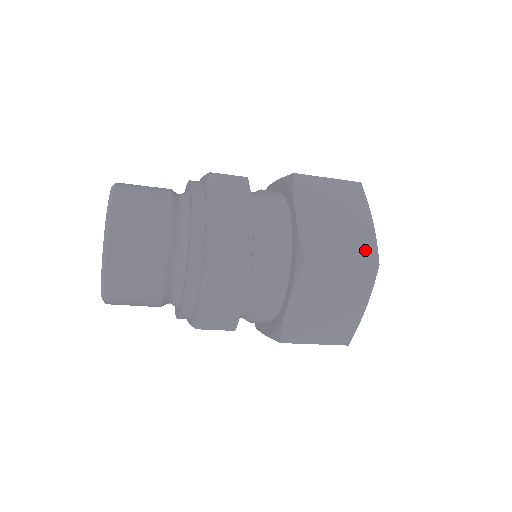
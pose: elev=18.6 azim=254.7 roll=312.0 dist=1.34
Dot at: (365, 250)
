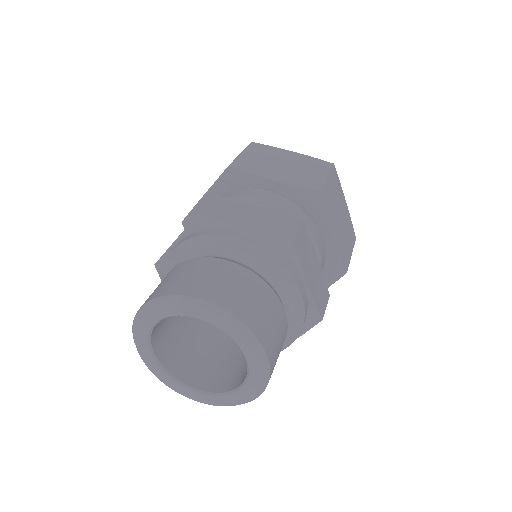
Dot at: (352, 233)
